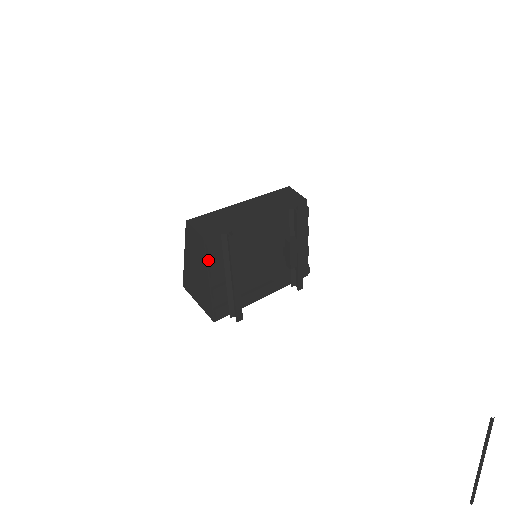
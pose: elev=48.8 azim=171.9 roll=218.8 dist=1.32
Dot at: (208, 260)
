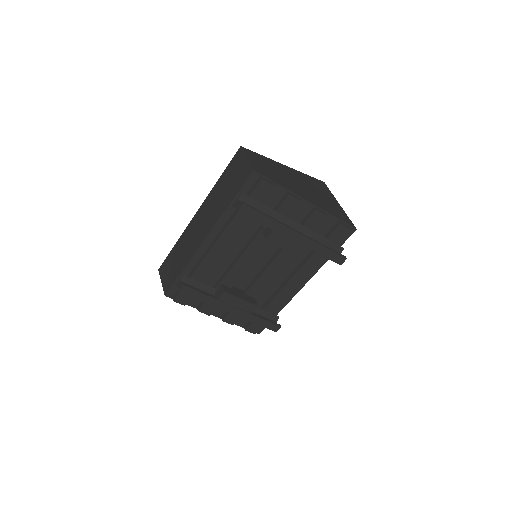
Dot at: (192, 304)
